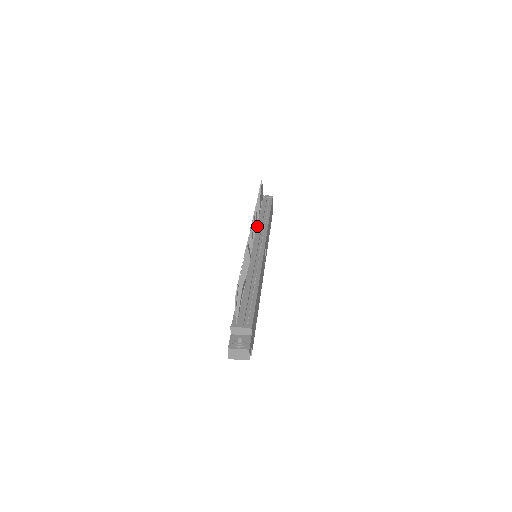
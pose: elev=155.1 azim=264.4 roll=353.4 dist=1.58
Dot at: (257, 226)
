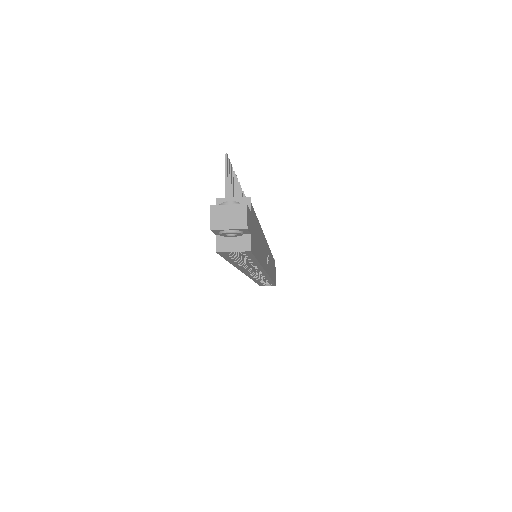
Dot at: occluded
